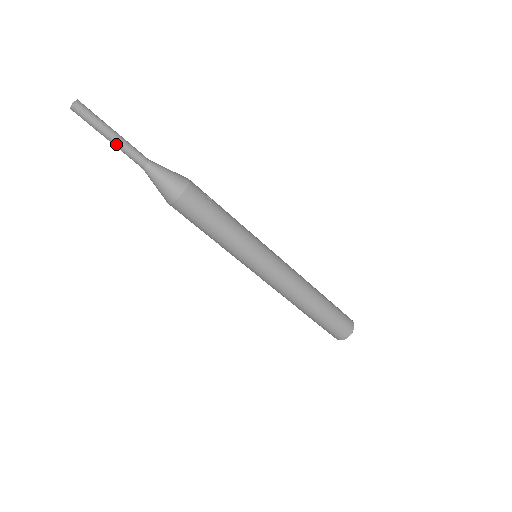
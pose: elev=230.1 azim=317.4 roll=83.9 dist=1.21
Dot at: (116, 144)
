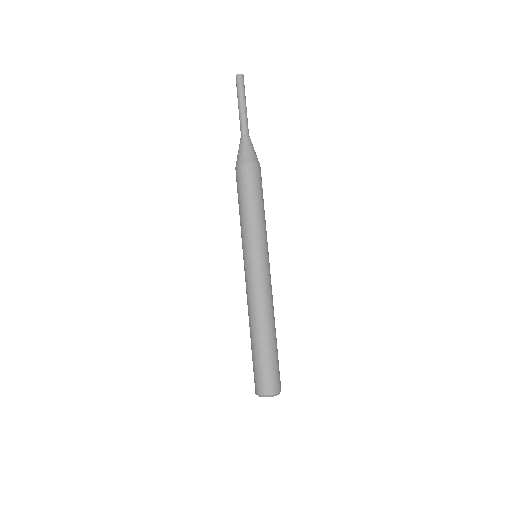
Dot at: (242, 110)
